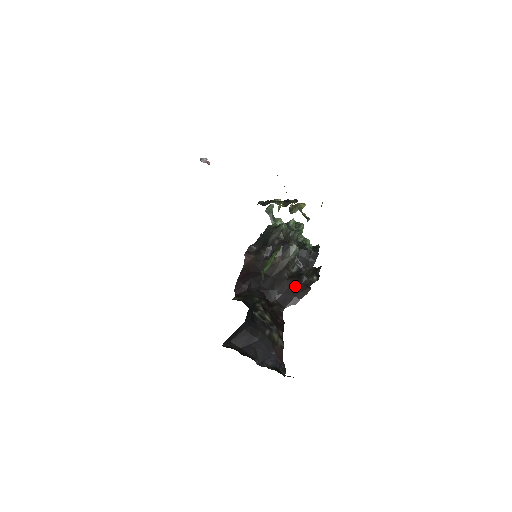
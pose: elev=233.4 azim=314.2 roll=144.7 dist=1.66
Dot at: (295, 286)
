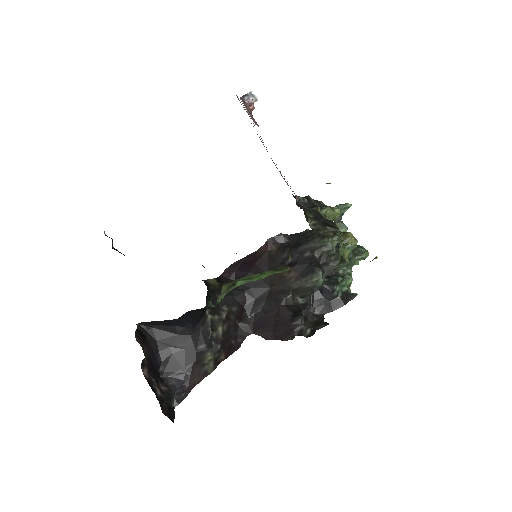
Dot at: (282, 320)
